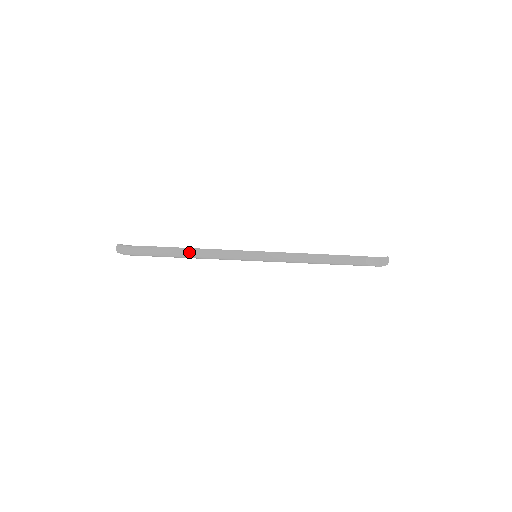
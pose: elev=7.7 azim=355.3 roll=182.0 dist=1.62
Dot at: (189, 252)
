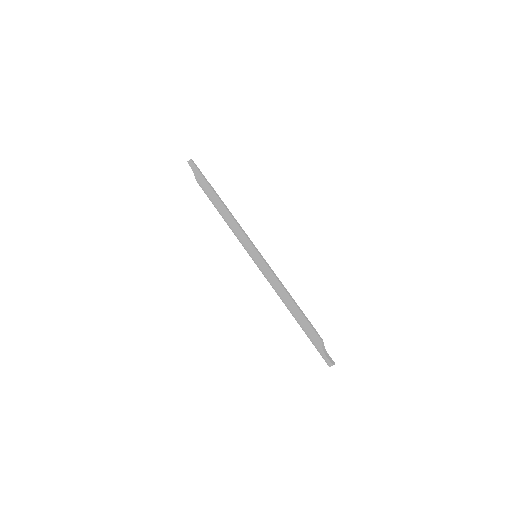
Dot at: (225, 206)
